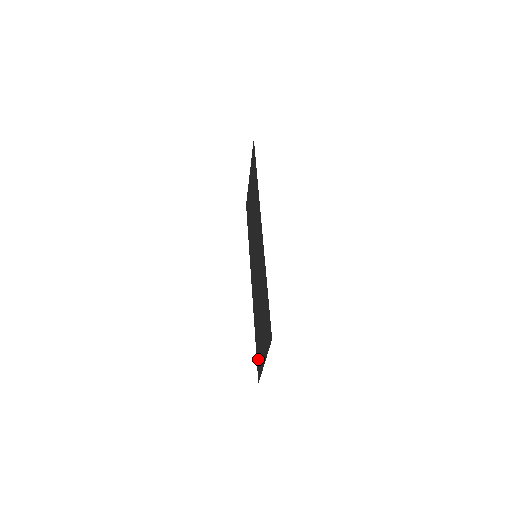
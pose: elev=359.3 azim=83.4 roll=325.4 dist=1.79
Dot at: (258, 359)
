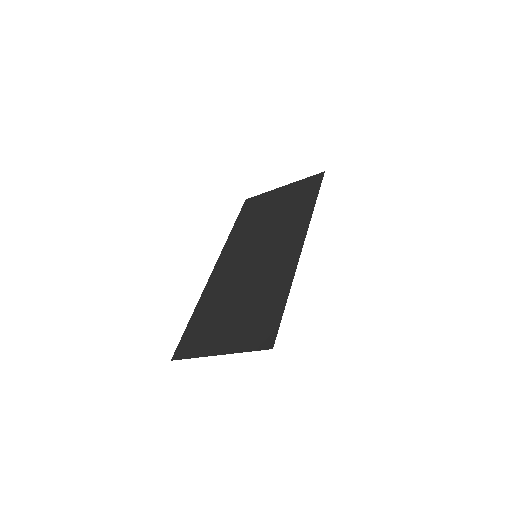
Dot at: (191, 340)
